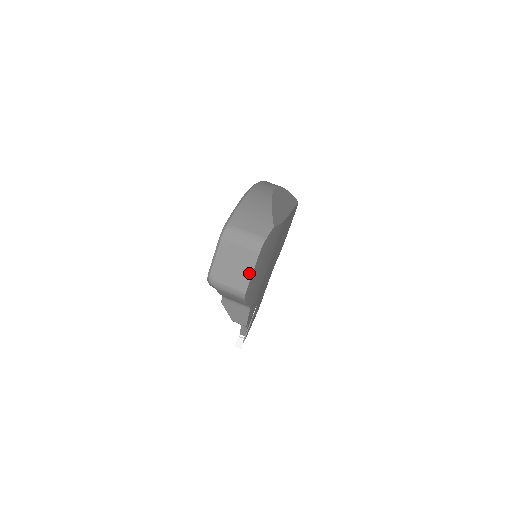
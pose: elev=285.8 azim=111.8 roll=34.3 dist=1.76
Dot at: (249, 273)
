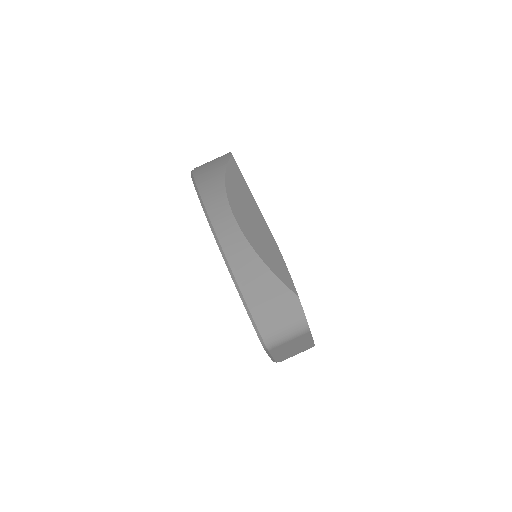
Dot at: (310, 341)
